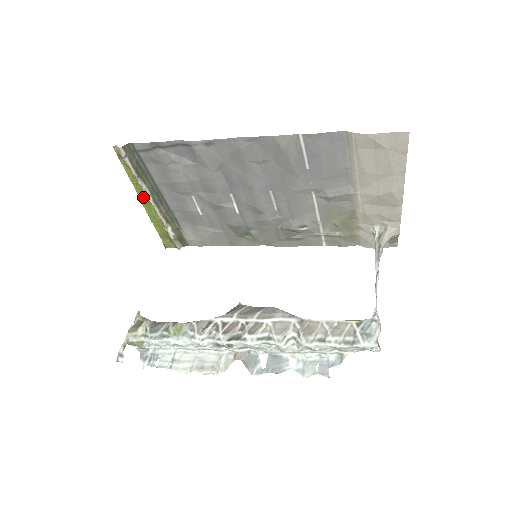
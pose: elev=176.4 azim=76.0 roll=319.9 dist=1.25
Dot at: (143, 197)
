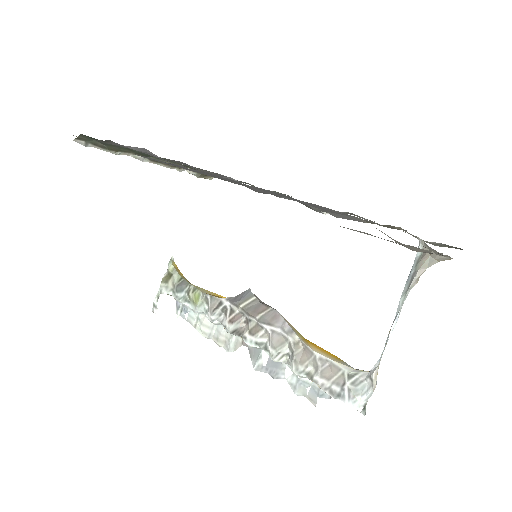
Dot at: occluded
